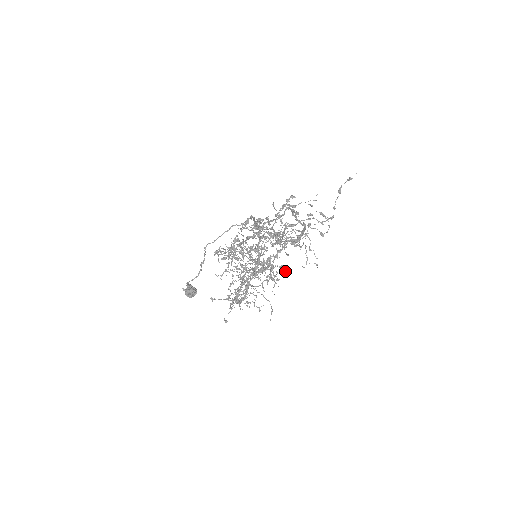
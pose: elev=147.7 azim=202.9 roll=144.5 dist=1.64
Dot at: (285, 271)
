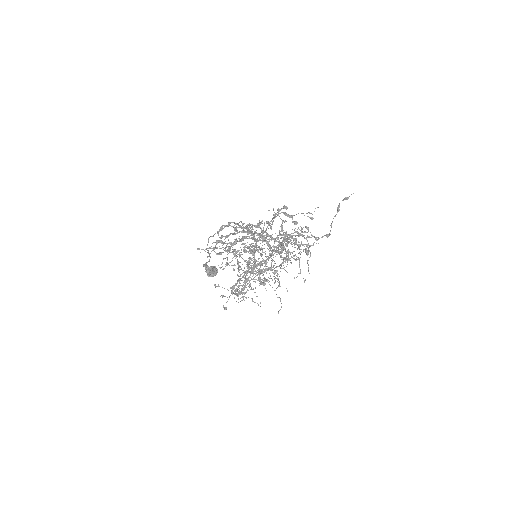
Dot at: (274, 278)
